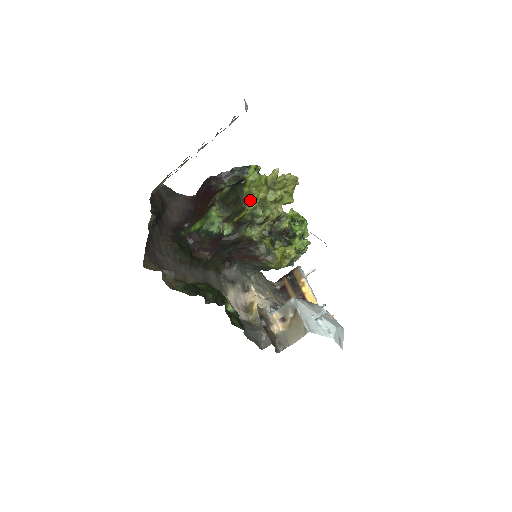
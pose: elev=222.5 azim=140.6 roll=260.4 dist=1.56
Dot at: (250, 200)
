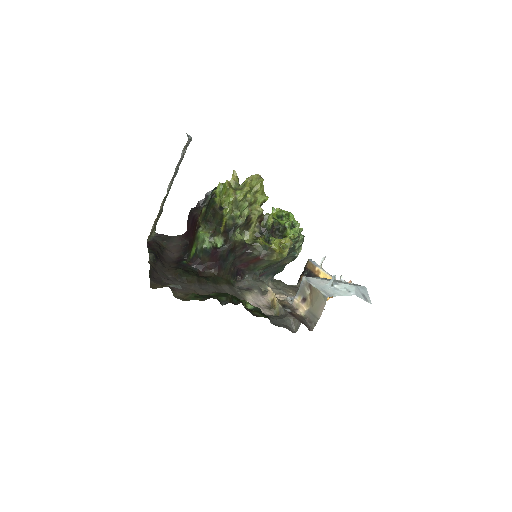
Dot at: (225, 207)
